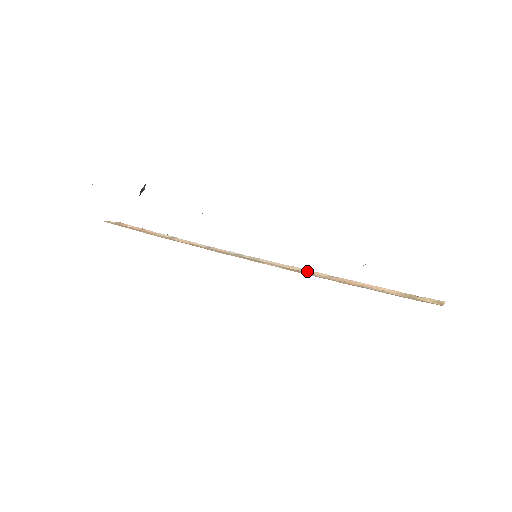
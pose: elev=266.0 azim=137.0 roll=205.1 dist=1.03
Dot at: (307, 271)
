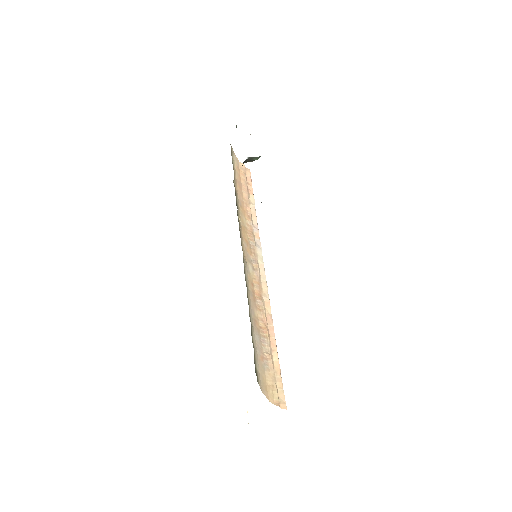
Dot at: (265, 296)
